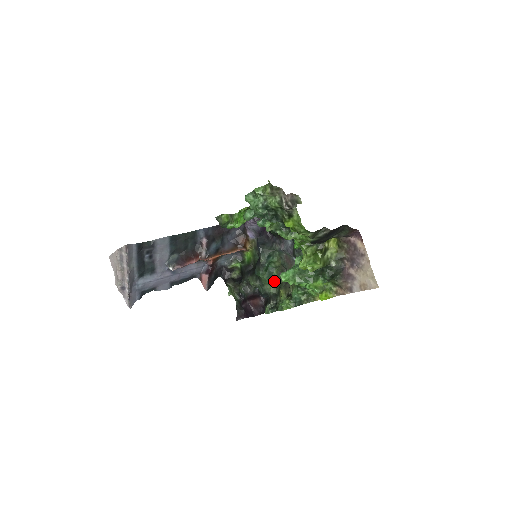
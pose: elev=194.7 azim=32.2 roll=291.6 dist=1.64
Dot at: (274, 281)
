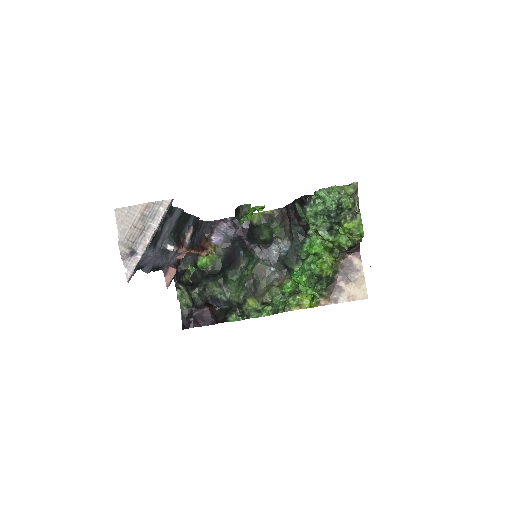
Dot at: (240, 289)
